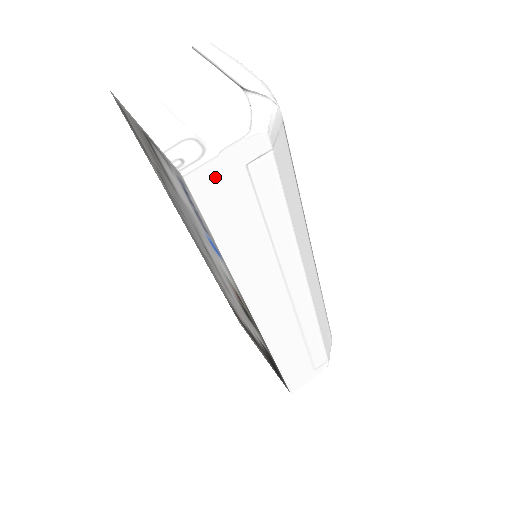
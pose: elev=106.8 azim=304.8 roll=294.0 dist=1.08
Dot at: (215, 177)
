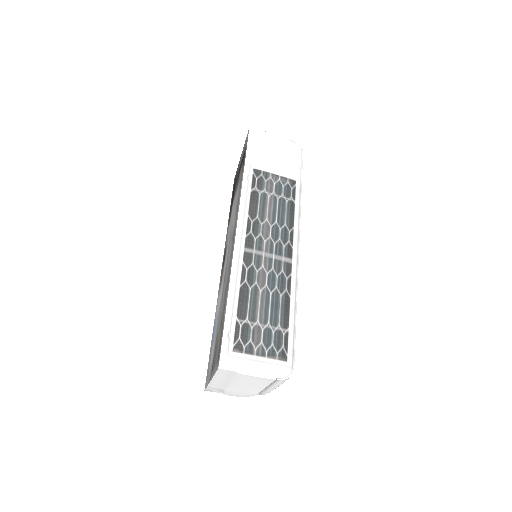
Dot at: occluded
